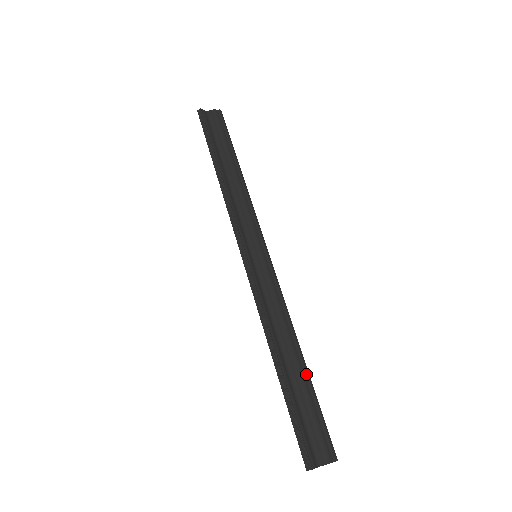
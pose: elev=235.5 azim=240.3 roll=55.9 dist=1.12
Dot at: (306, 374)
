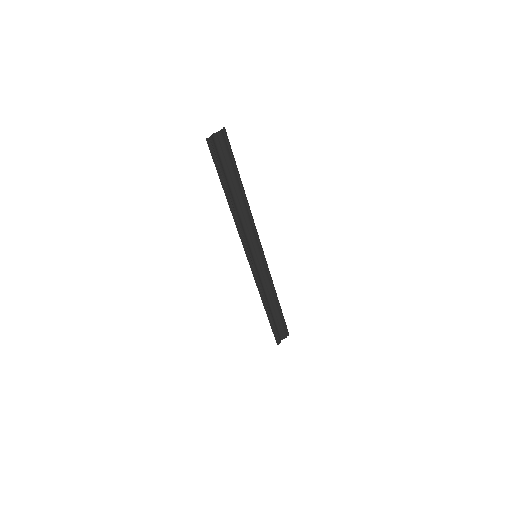
Dot at: (280, 308)
